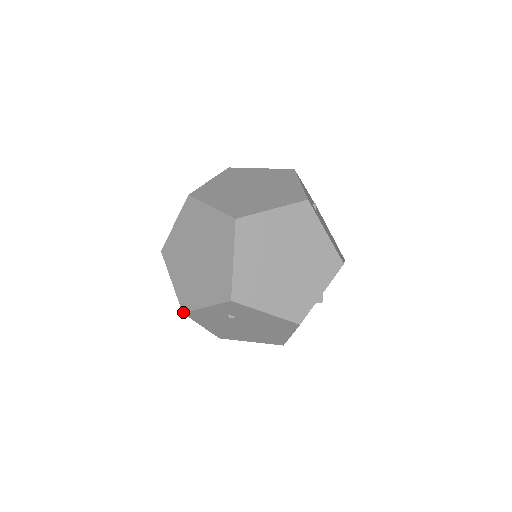
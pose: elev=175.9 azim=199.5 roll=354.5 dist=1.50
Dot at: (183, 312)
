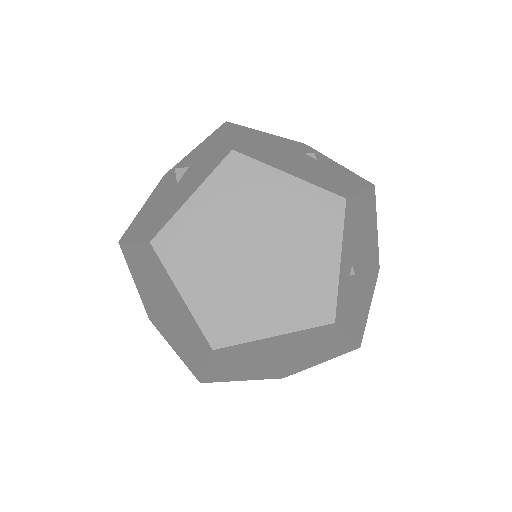
Dot at: occluded
